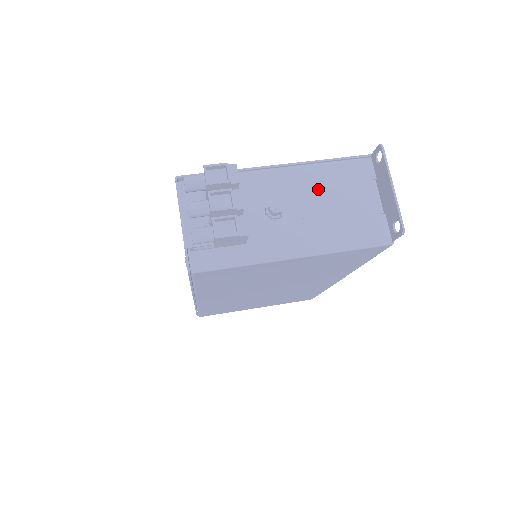
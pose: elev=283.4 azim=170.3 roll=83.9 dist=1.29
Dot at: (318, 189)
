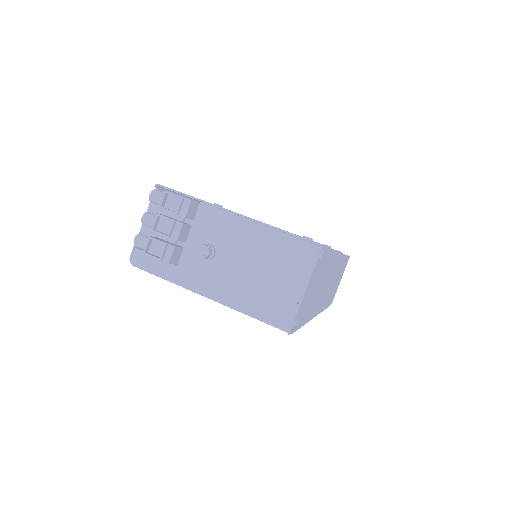
Dot at: (257, 252)
